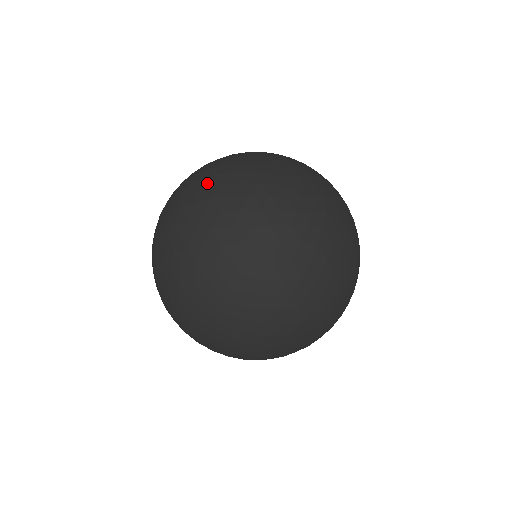
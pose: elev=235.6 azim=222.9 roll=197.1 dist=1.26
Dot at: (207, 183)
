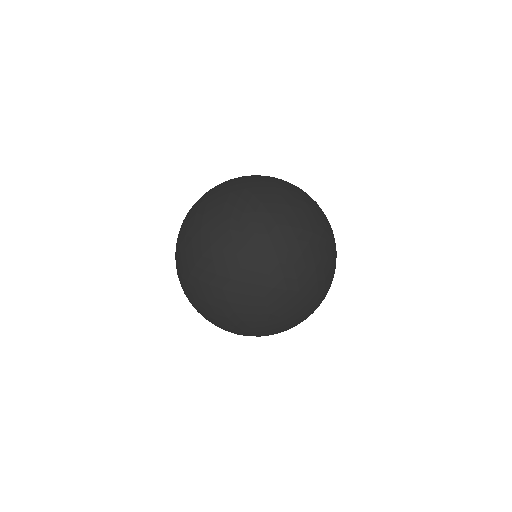
Dot at: (276, 220)
